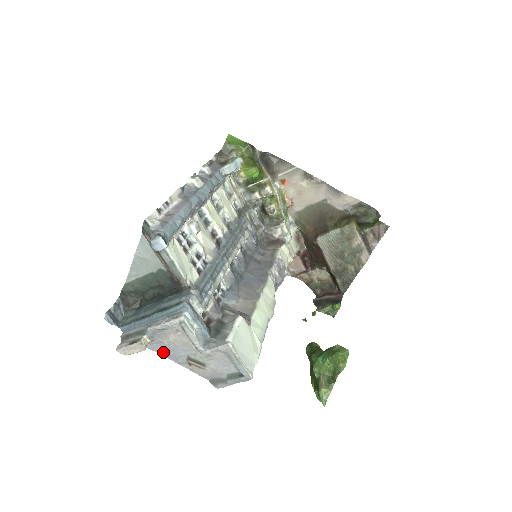
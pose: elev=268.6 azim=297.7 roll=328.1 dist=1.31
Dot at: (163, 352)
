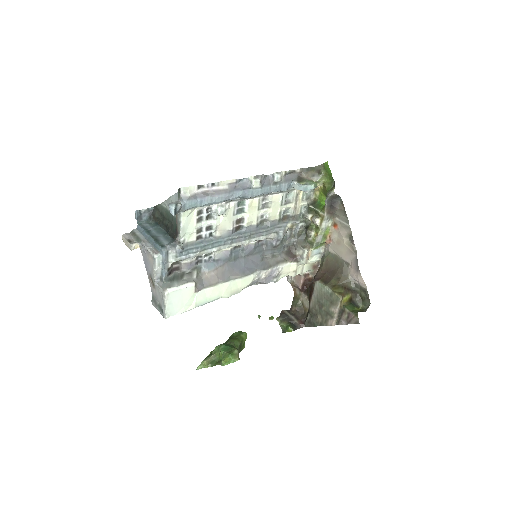
Dot at: (144, 259)
